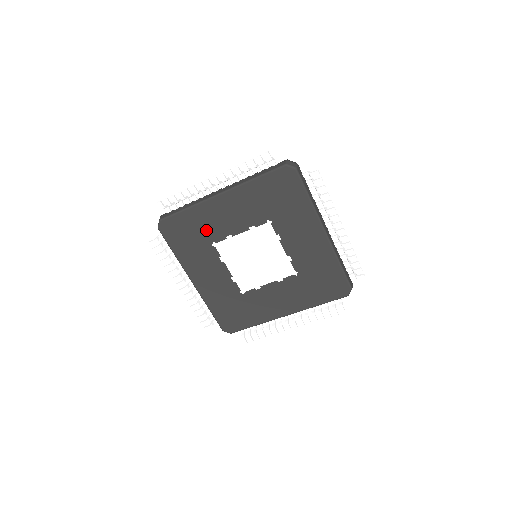
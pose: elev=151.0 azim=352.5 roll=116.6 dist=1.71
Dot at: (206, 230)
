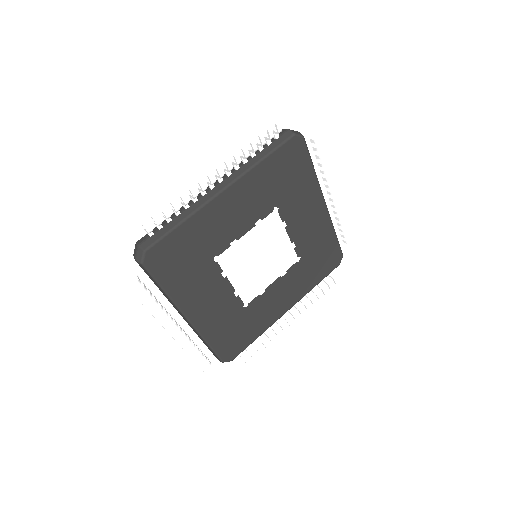
Dot at: (206, 243)
